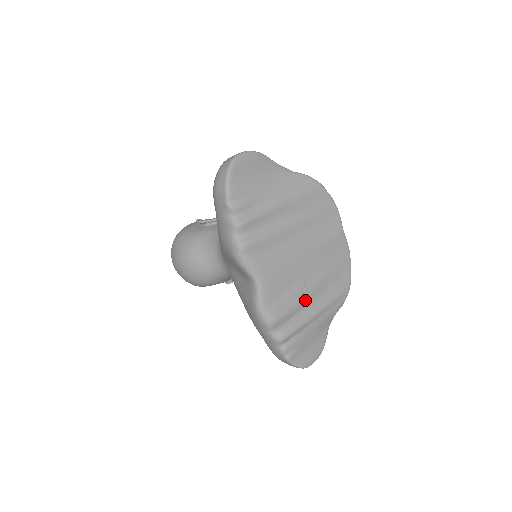
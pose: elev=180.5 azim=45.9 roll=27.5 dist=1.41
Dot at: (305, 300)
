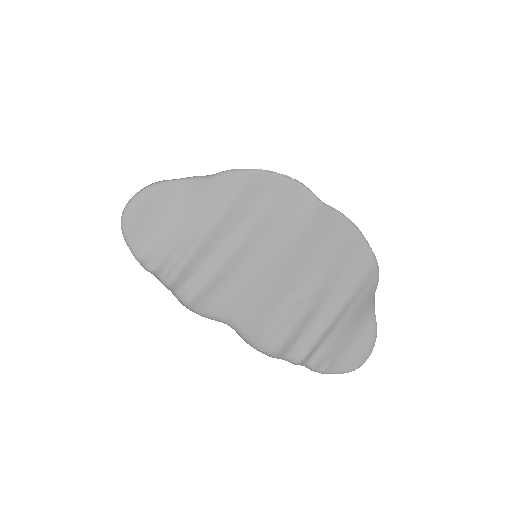
Dot at: (308, 311)
